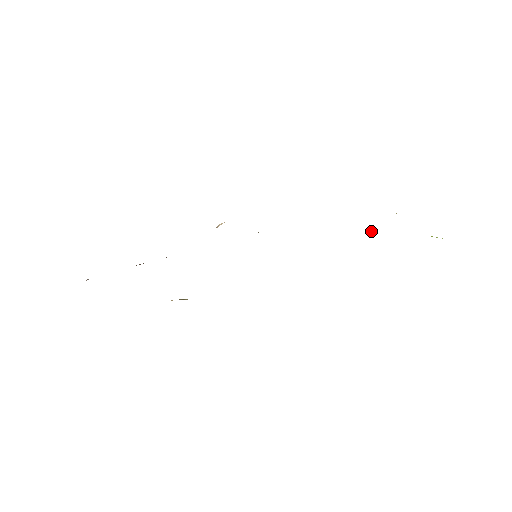
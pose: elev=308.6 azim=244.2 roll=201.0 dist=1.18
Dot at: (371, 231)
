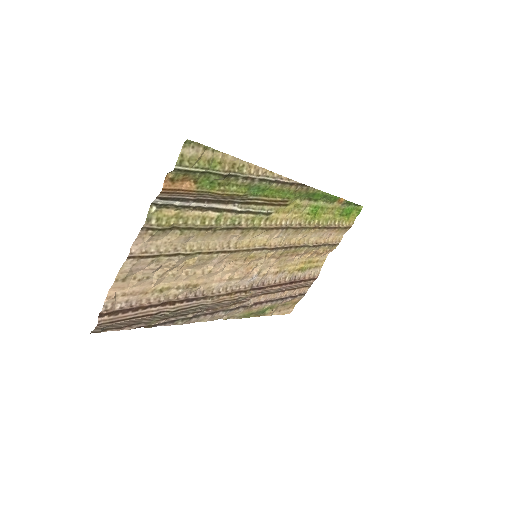
Dot at: (321, 239)
